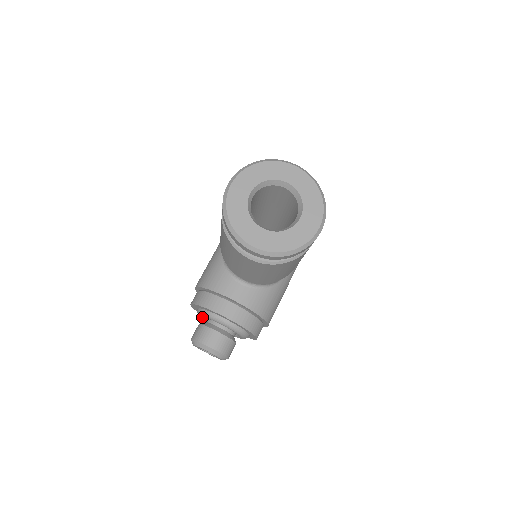
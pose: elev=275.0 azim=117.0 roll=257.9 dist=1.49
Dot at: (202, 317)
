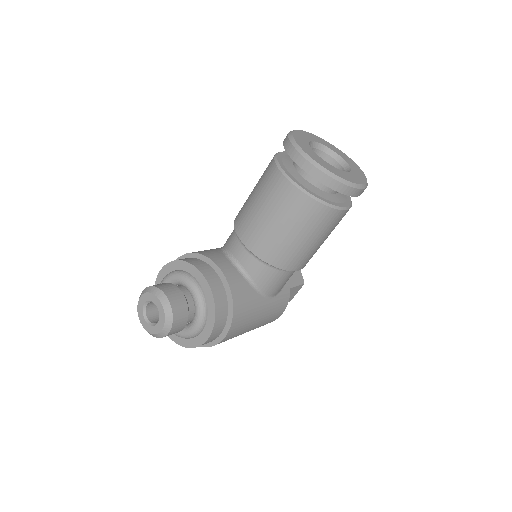
Dot at: occluded
